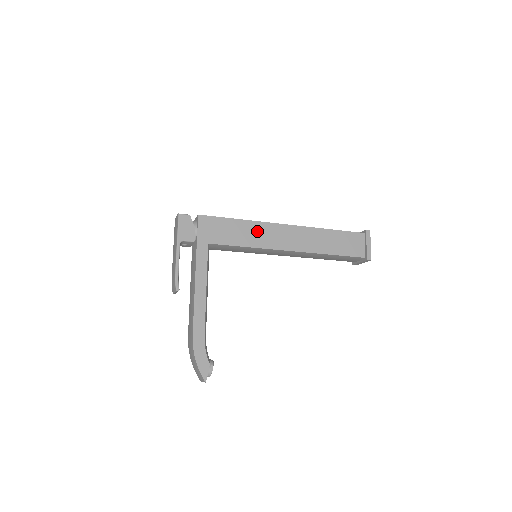
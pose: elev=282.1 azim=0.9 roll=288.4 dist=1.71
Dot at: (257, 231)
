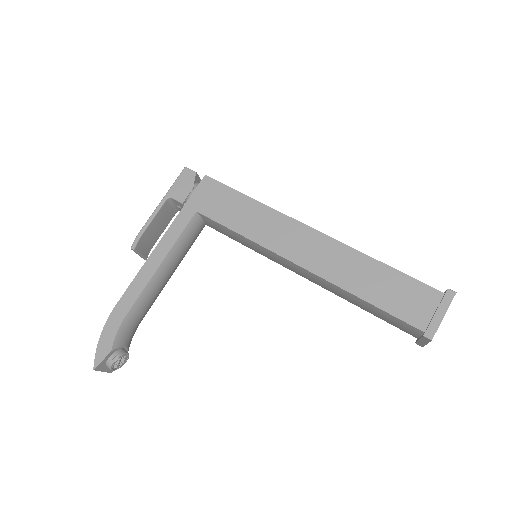
Dot at: (266, 221)
